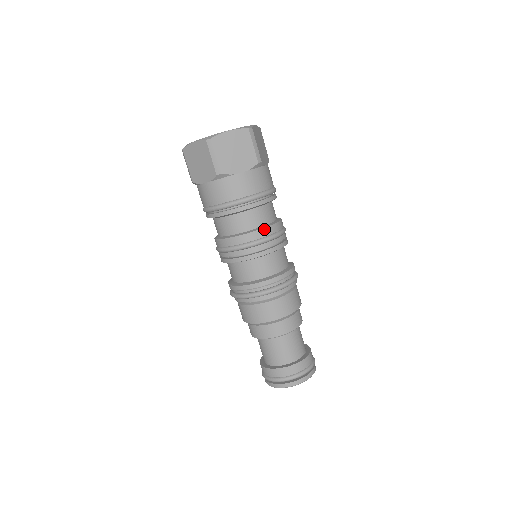
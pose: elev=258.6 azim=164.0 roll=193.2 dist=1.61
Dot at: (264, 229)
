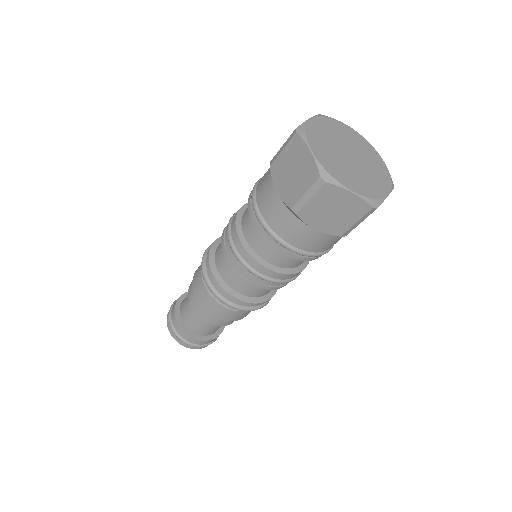
Dot at: (278, 274)
